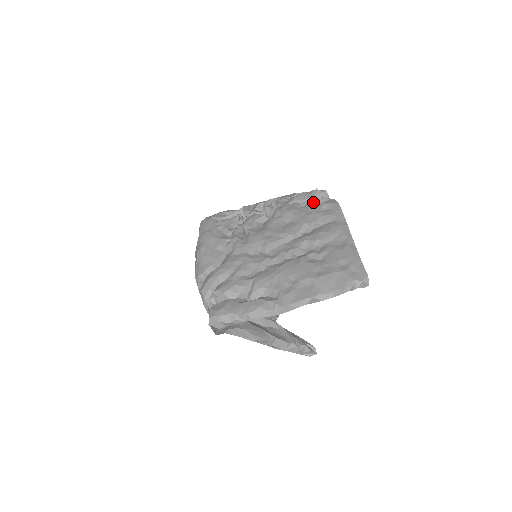
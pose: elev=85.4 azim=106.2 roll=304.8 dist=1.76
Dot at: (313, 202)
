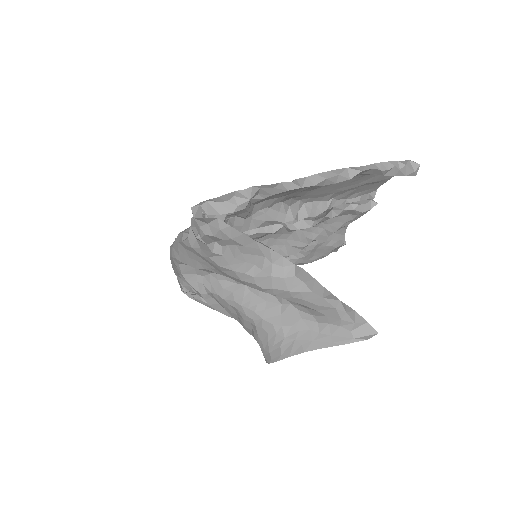
Dot at: occluded
